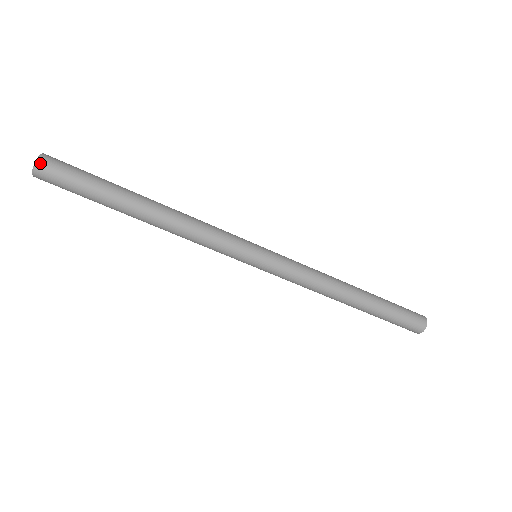
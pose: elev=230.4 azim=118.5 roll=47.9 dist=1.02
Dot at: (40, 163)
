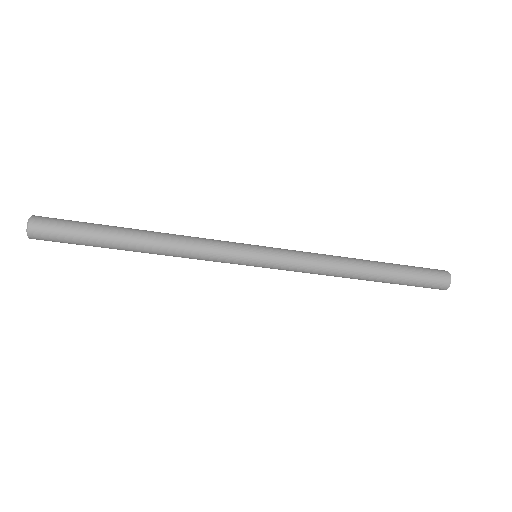
Dot at: (32, 222)
